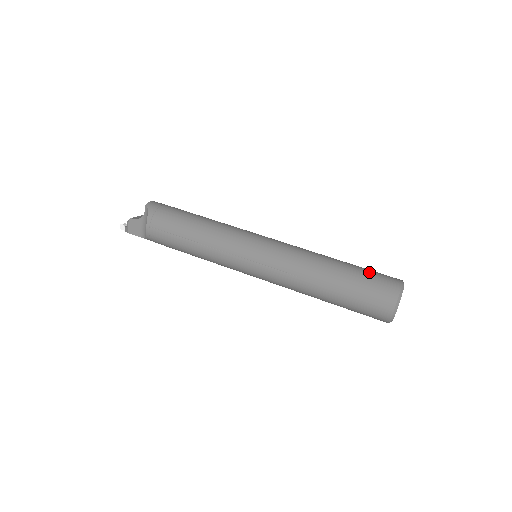
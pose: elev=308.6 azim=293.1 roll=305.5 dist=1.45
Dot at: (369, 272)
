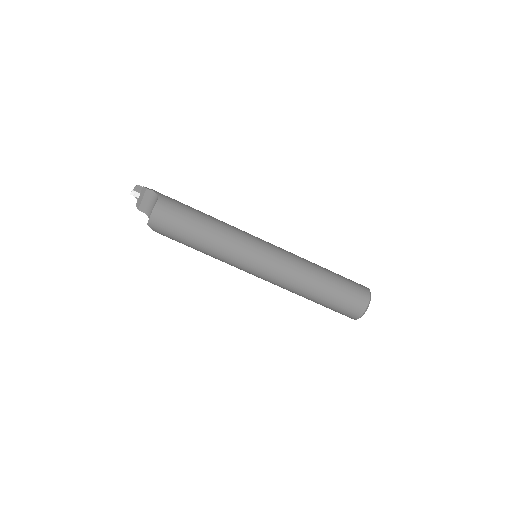
Dot at: (339, 305)
